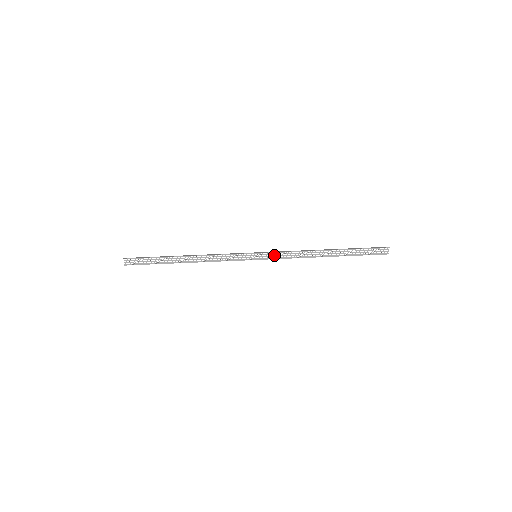
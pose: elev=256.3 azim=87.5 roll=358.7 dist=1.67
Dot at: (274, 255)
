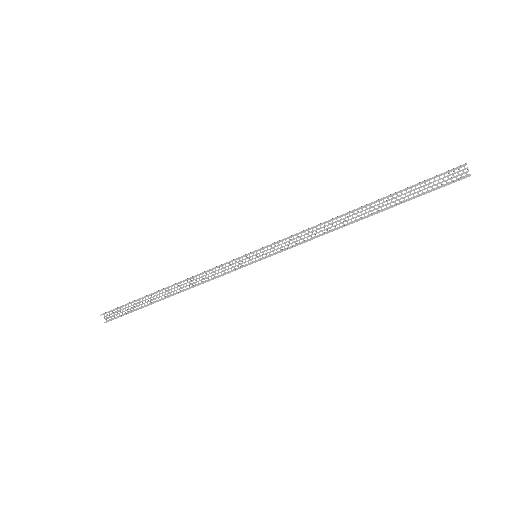
Dot at: (281, 246)
